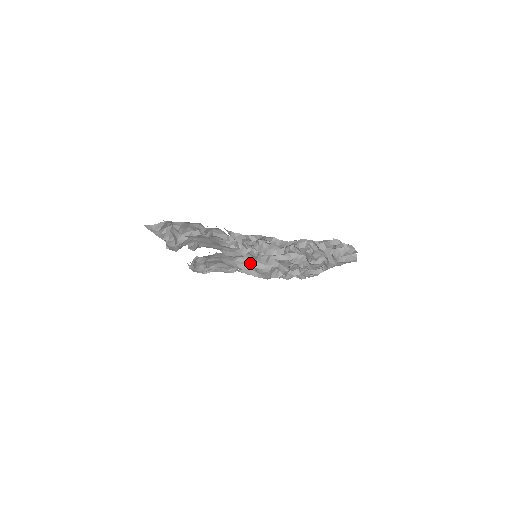
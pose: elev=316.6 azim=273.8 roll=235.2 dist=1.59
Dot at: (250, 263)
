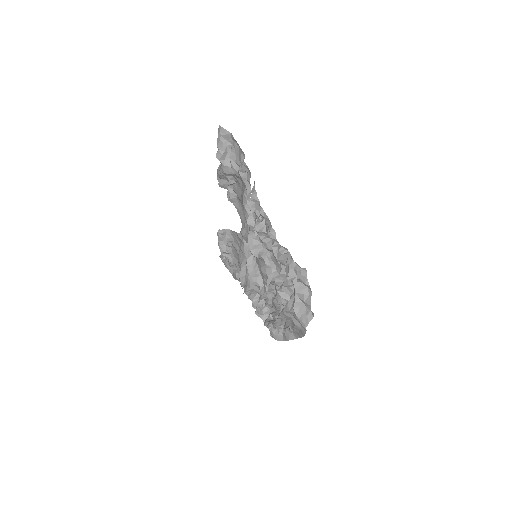
Dot at: (248, 262)
